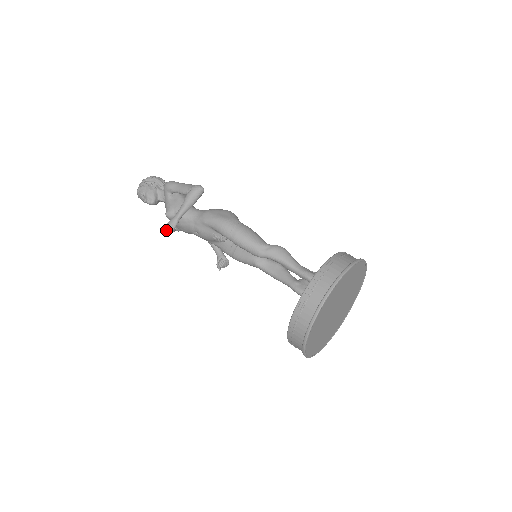
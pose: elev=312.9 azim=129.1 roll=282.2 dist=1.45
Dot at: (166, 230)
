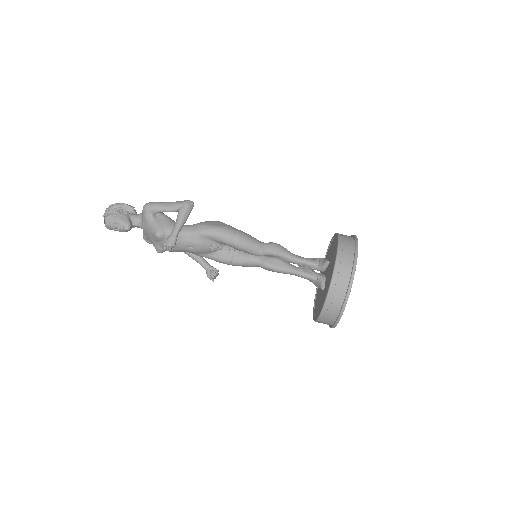
Dot at: (164, 249)
